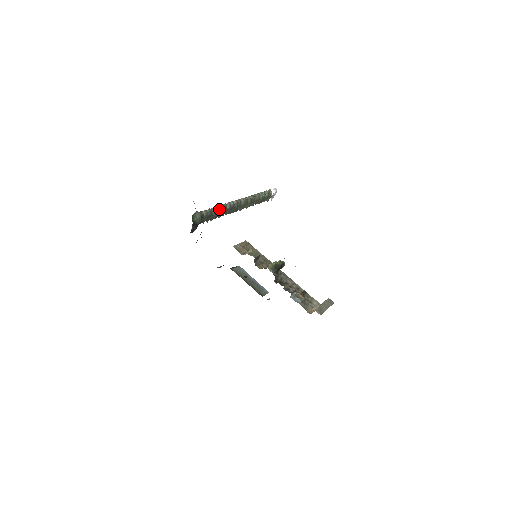
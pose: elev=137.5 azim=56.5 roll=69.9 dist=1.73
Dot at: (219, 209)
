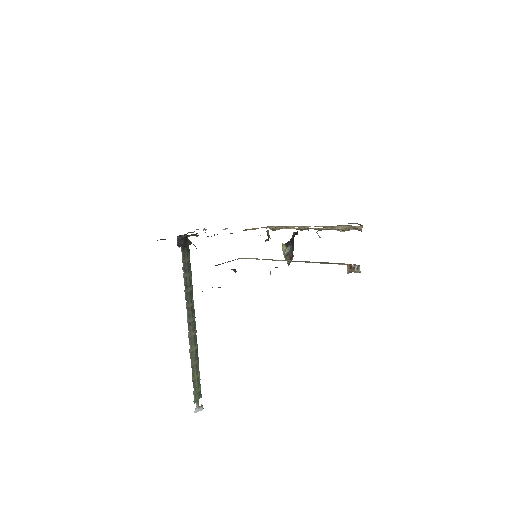
Dot at: occluded
